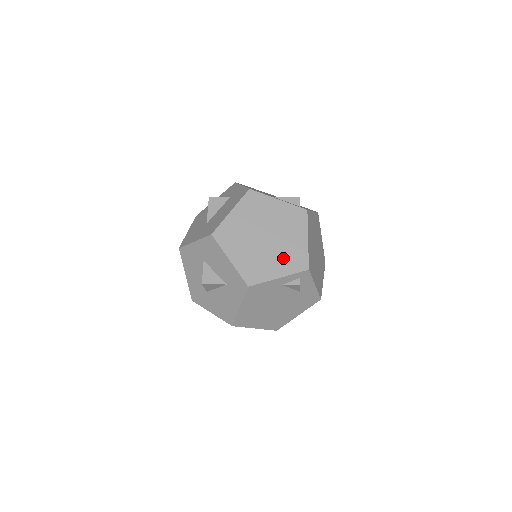
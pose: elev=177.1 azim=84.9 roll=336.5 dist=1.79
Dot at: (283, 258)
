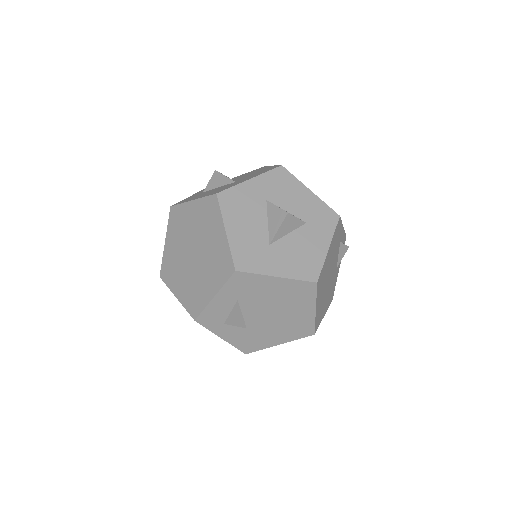
Dot at: occluded
